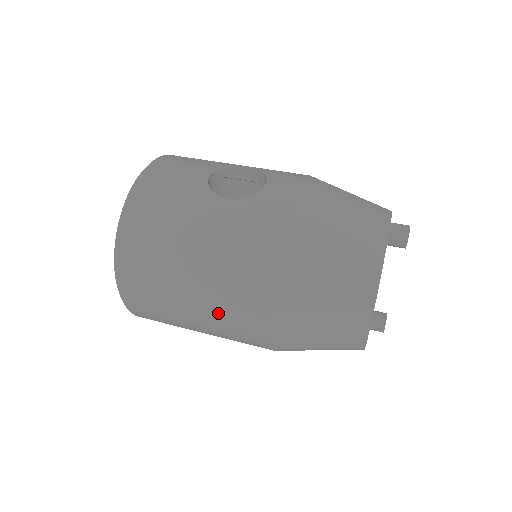
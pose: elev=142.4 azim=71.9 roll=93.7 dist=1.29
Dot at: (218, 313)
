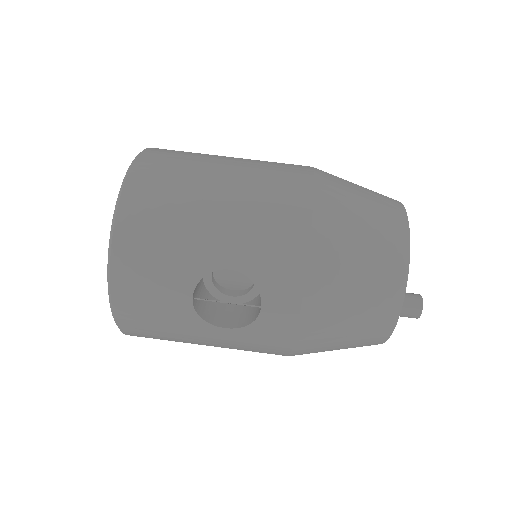
Dot at: occluded
